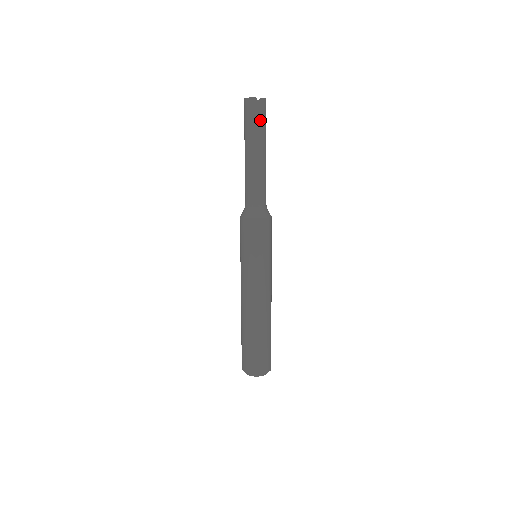
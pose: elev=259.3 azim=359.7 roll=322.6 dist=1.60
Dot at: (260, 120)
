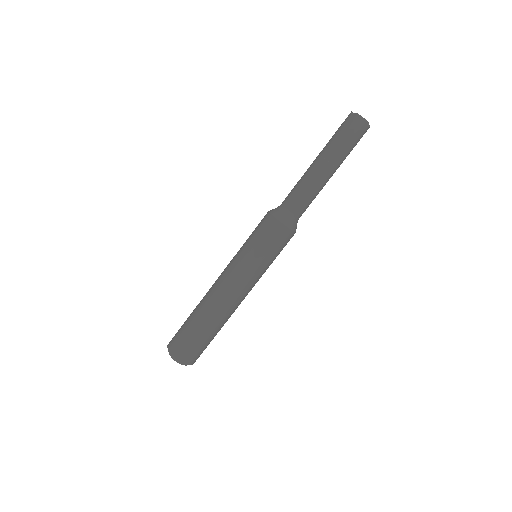
Dot at: (355, 144)
